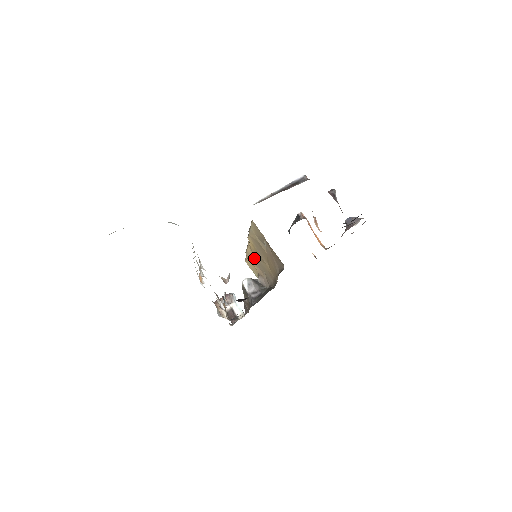
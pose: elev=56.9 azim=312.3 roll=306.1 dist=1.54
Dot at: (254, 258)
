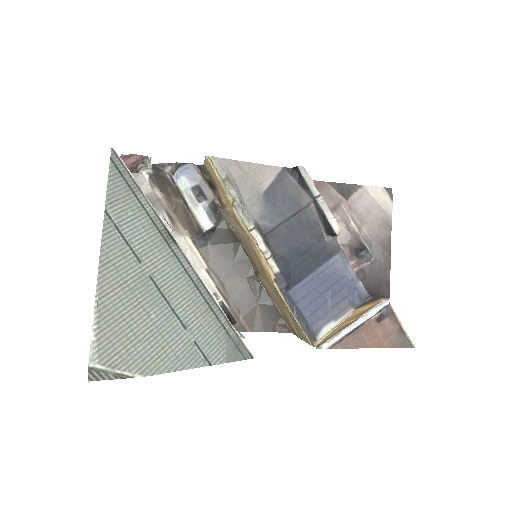
Dot at: (245, 235)
